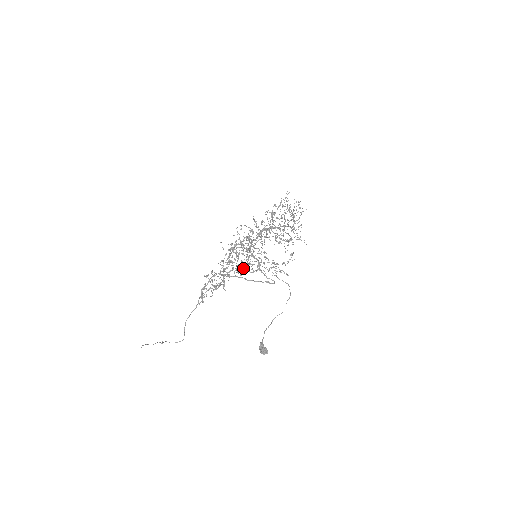
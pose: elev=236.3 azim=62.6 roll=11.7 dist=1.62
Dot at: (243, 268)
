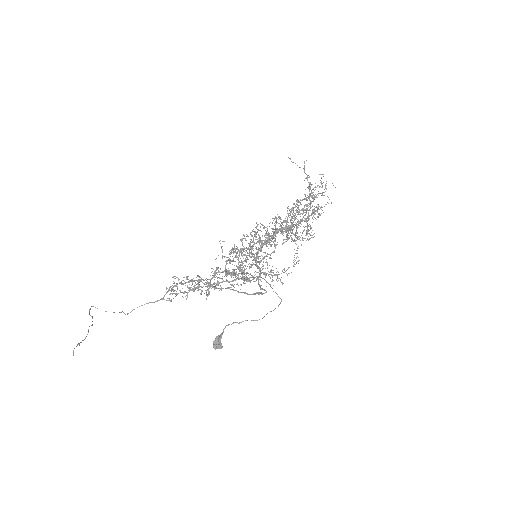
Dot at: (237, 274)
